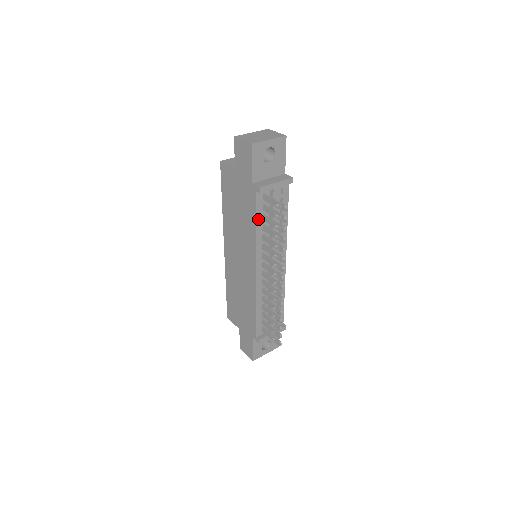
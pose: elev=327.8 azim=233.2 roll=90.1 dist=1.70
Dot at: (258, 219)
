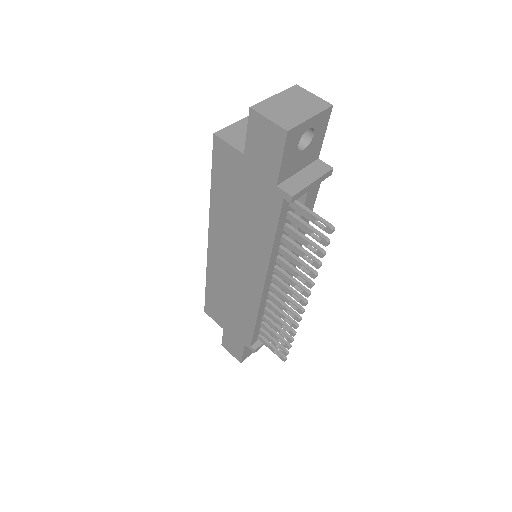
Dot at: (278, 231)
